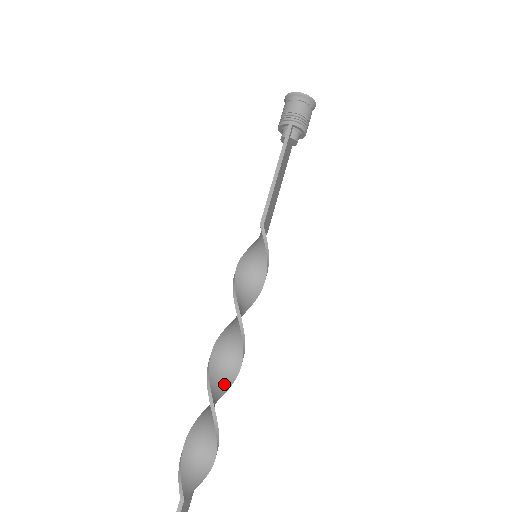
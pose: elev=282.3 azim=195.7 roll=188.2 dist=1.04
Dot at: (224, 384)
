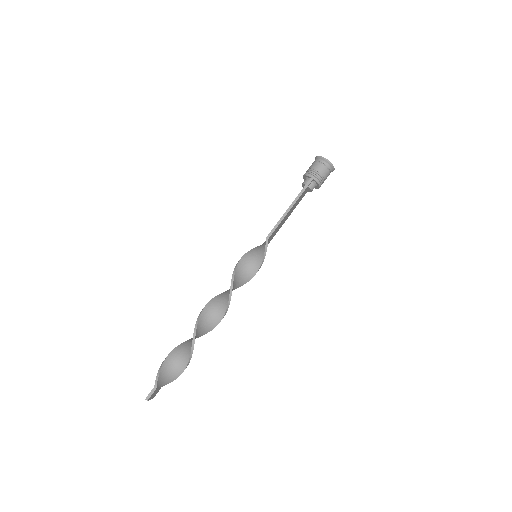
Dot at: (205, 329)
